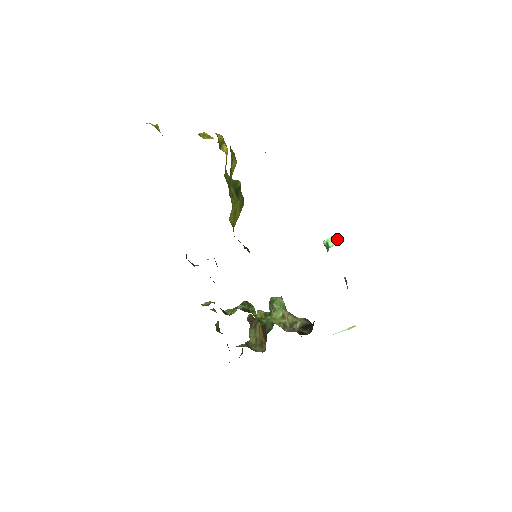
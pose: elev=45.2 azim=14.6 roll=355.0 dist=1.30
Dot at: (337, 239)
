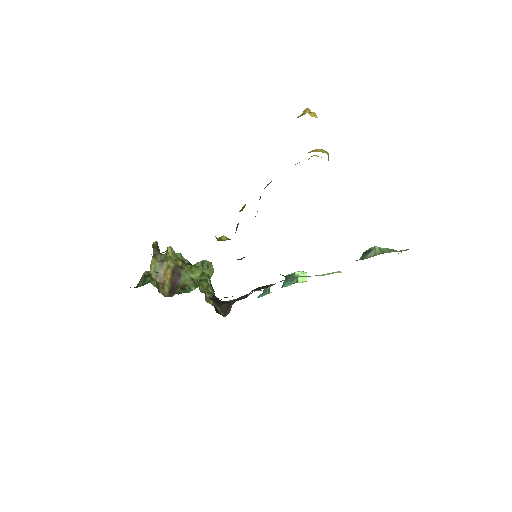
Dot at: (305, 278)
